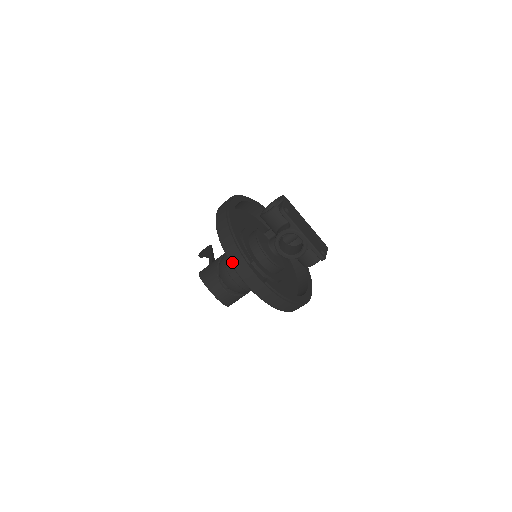
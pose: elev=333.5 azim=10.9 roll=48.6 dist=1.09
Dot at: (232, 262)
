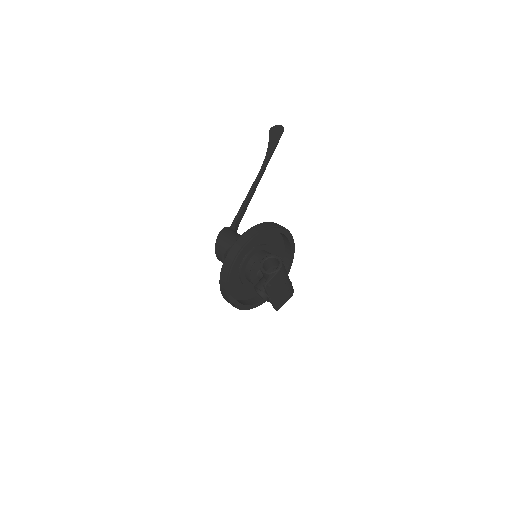
Dot at: (220, 284)
